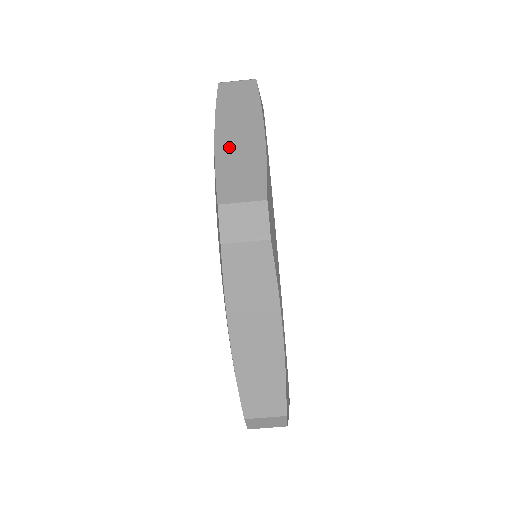
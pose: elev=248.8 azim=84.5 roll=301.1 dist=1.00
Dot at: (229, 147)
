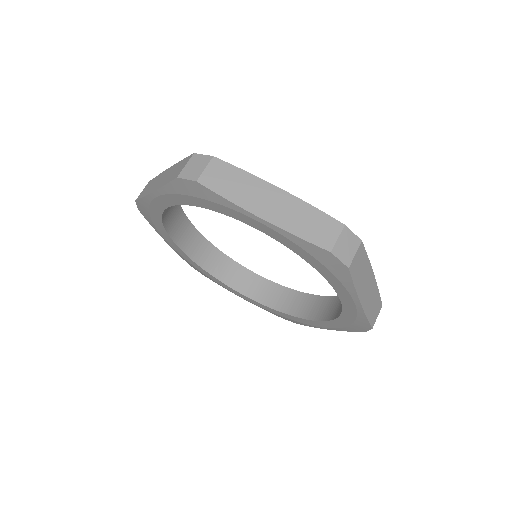
Dot at: (162, 182)
